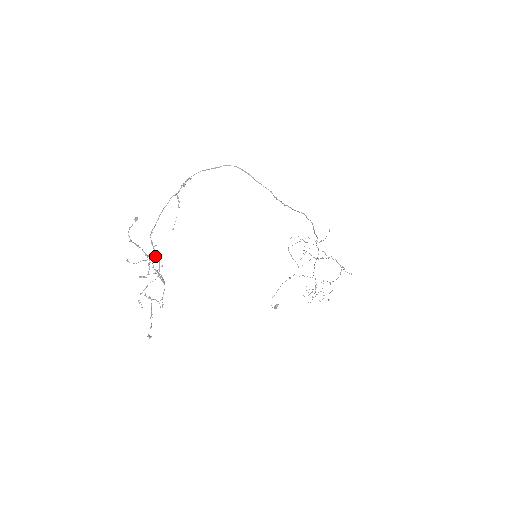
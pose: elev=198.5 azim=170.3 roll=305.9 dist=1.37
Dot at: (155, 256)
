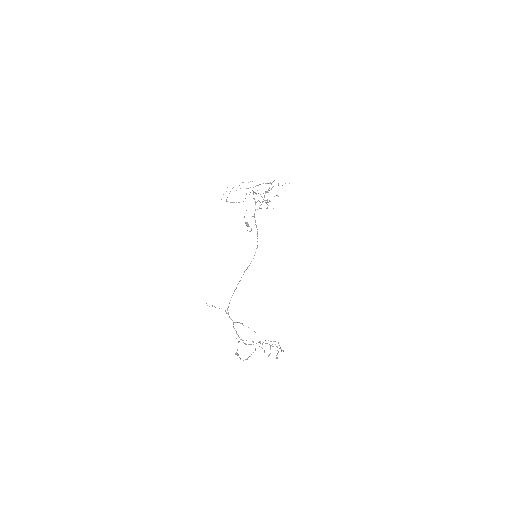
Dot at: occluded
